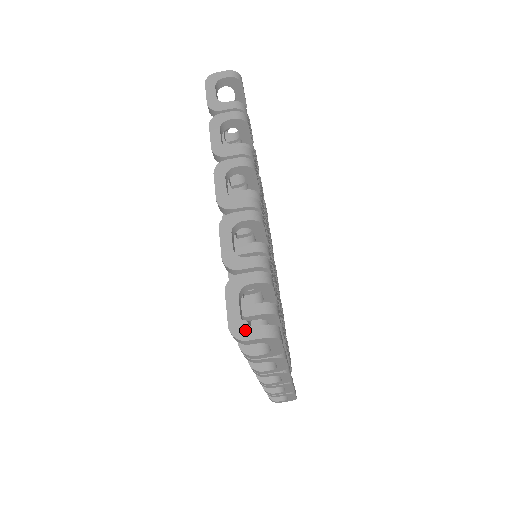
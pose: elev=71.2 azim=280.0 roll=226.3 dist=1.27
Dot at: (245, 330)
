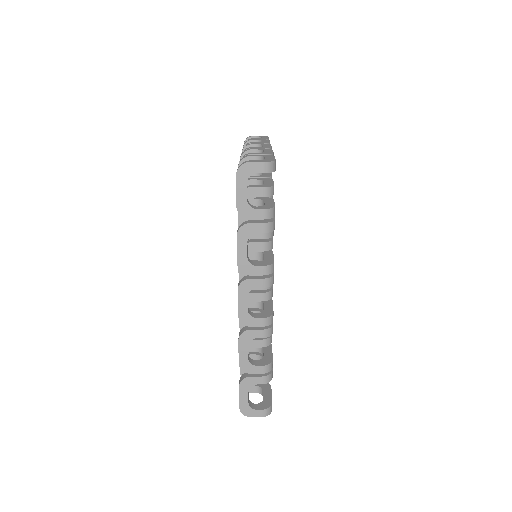
Dot at: (250, 411)
